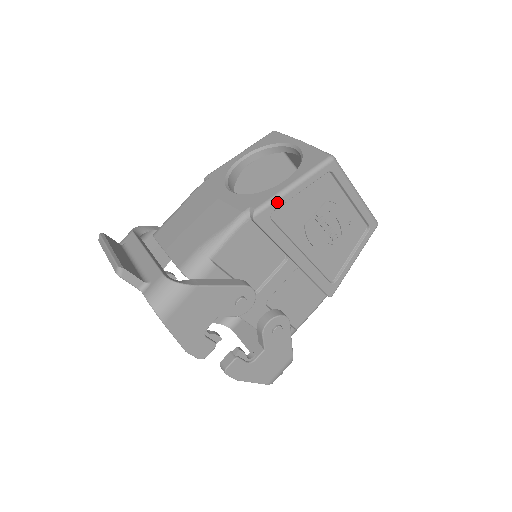
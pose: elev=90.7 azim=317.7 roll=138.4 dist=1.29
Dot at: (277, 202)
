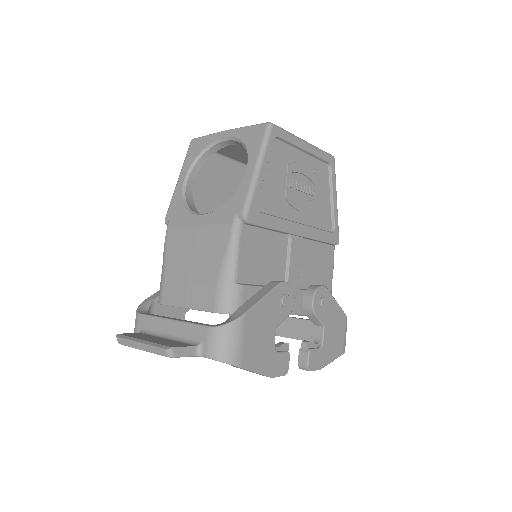
Dot at: (255, 193)
